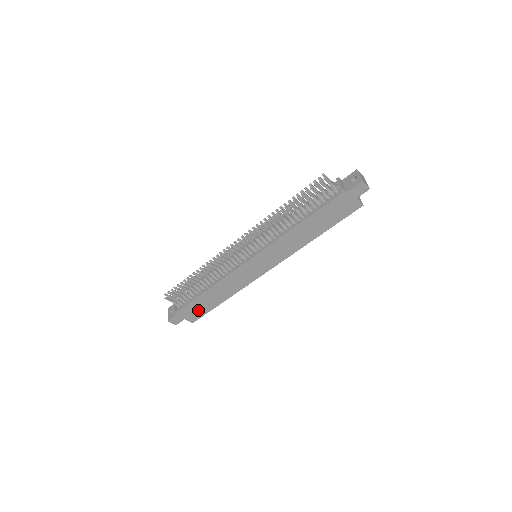
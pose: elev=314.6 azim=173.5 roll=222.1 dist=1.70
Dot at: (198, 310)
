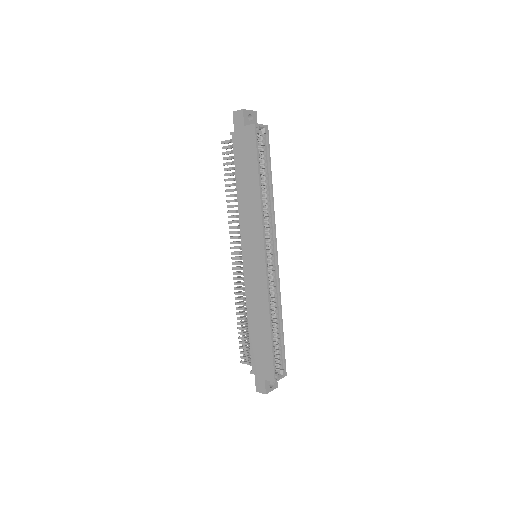
Dot at: (264, 358)
